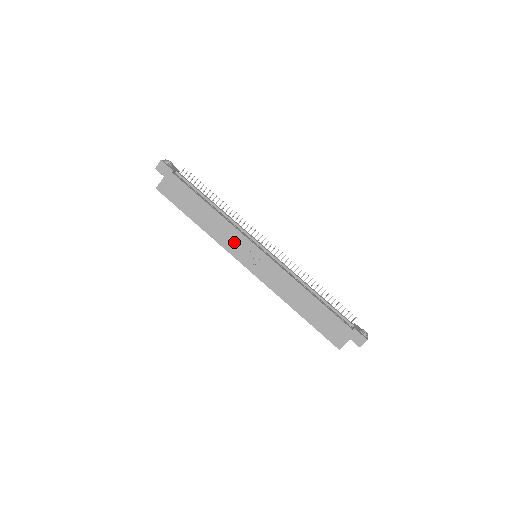
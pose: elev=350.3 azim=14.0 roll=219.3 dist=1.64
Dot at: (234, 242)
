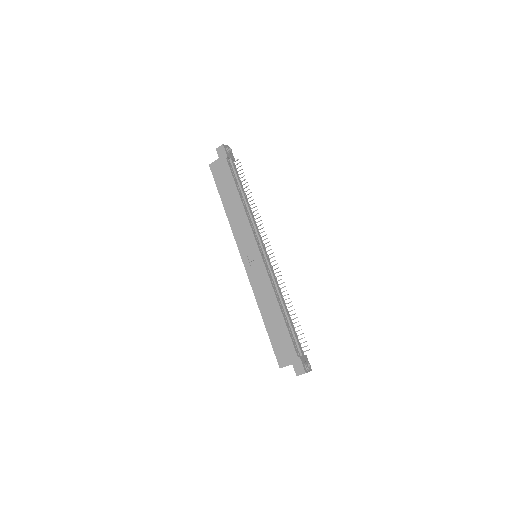
Dot at: (244, 235)
